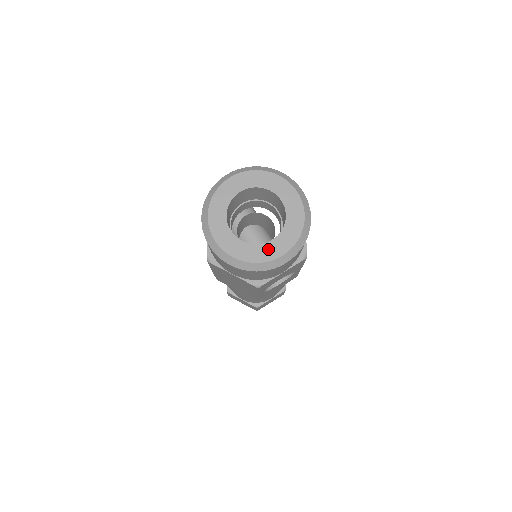
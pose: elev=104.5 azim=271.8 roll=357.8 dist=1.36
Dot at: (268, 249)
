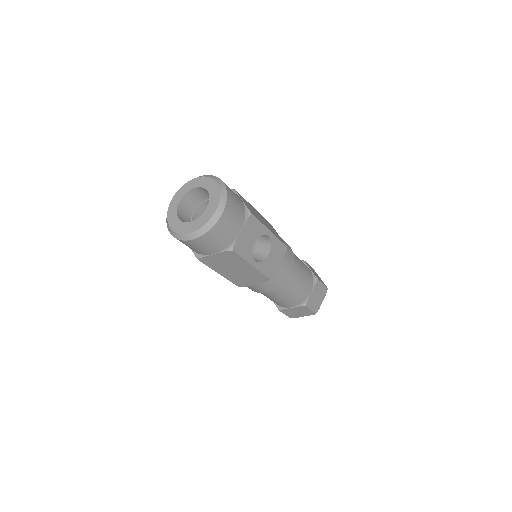
Dot at: (206, 214)
